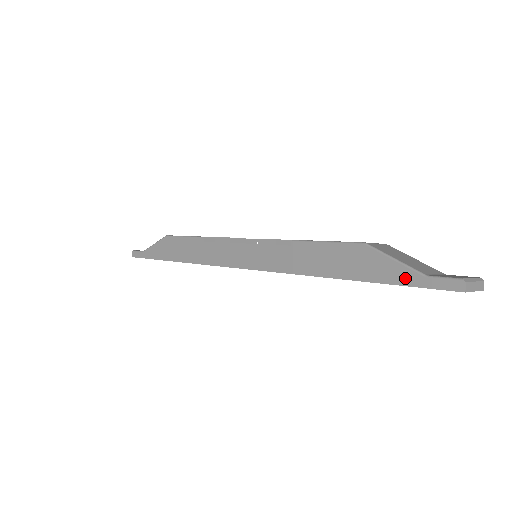
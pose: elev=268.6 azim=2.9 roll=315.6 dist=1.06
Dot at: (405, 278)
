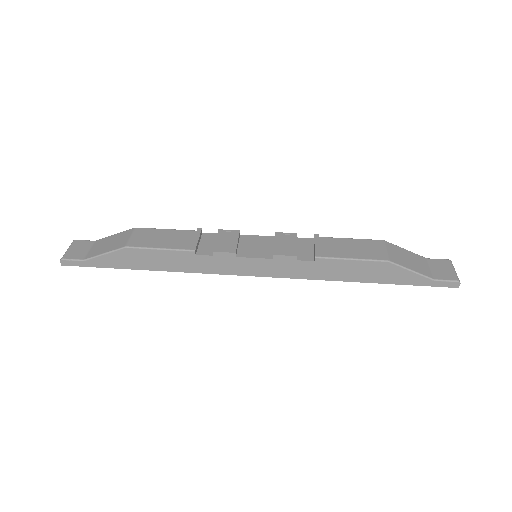
Dot at: (419, 282)
